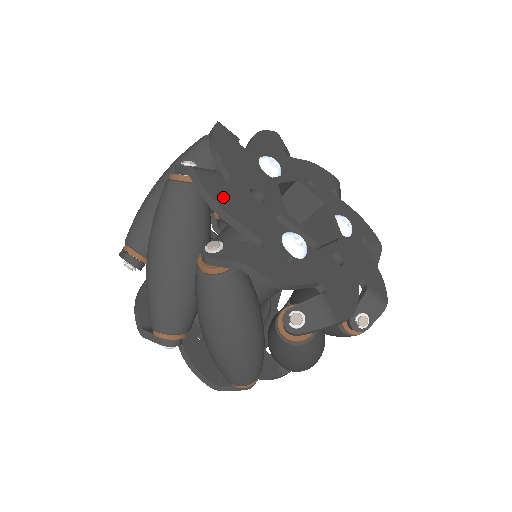
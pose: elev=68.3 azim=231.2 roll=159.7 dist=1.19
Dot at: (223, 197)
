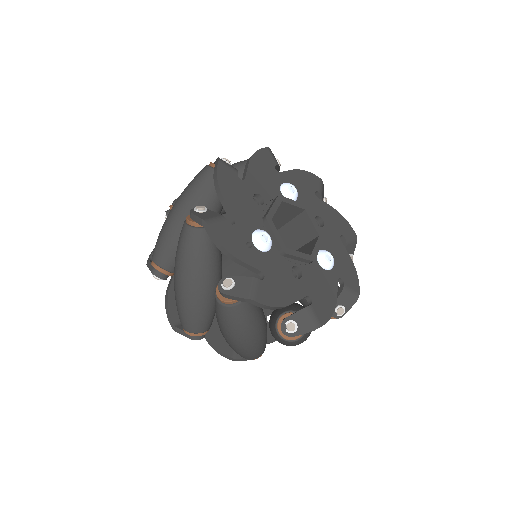
Dot at: (227, 184)
